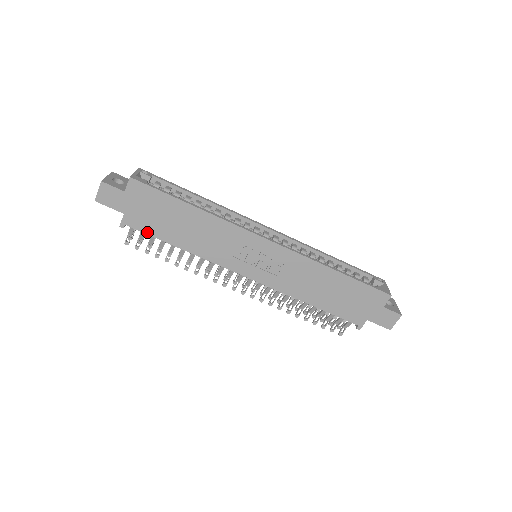
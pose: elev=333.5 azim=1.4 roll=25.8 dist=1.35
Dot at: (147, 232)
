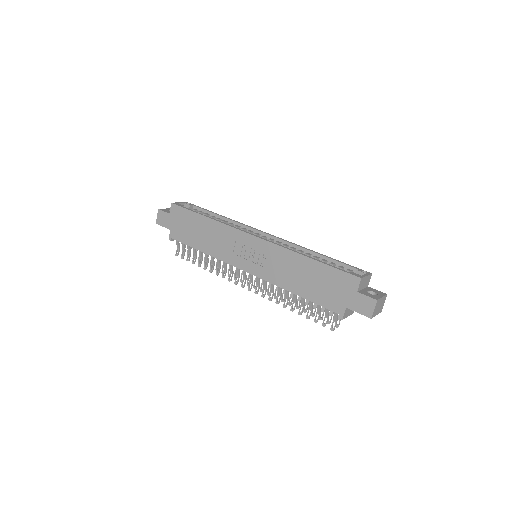
Dot at: (183, 242)
